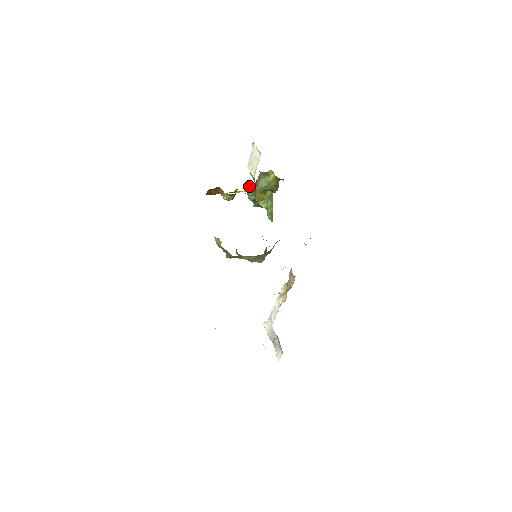
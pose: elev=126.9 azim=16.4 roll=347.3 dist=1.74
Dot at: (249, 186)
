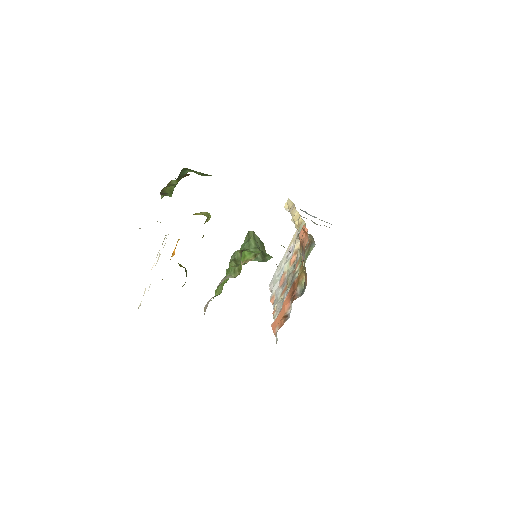
Dot at: occluded
